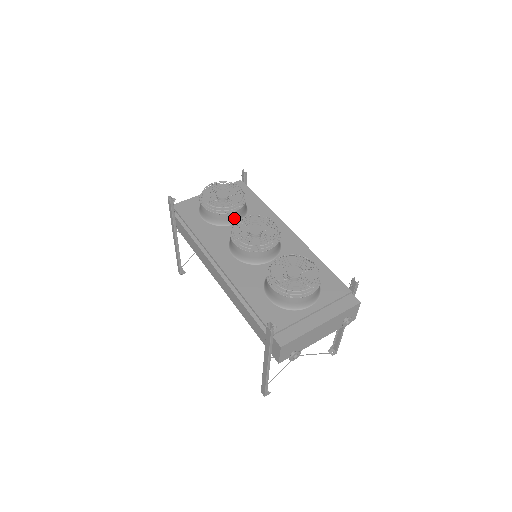
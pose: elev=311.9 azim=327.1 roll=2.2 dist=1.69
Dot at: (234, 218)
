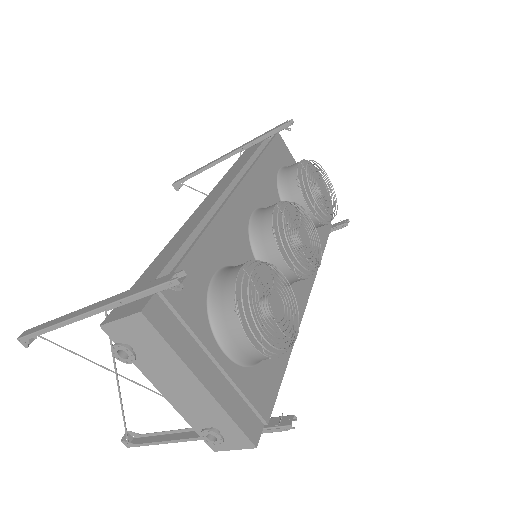
Dot at: occluded
